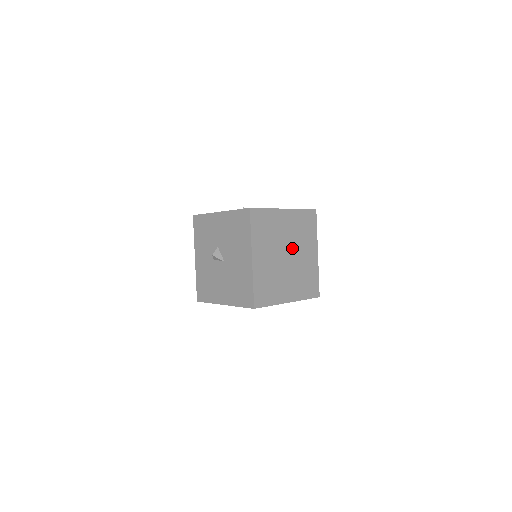
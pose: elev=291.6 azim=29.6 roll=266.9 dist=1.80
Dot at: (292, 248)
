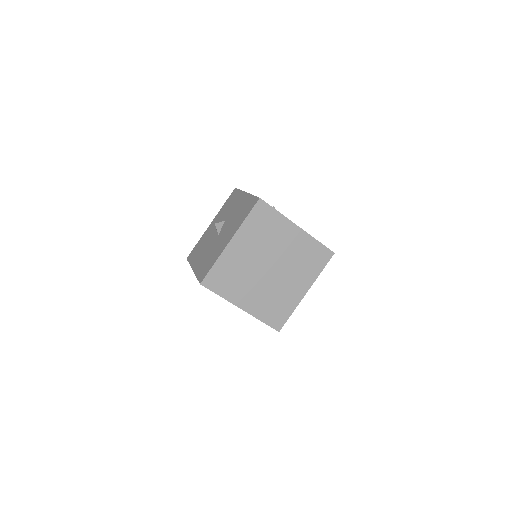
Dot at: (280, 266)
